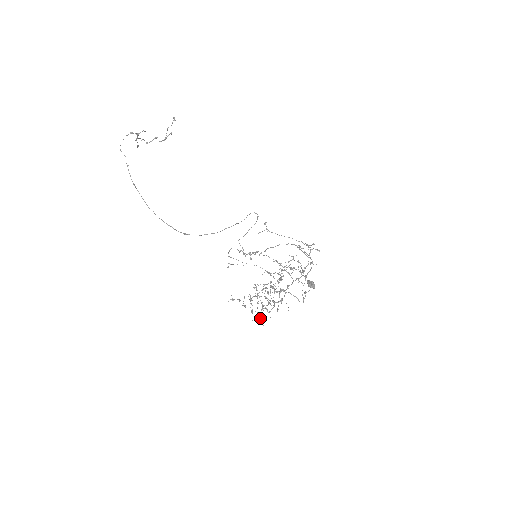
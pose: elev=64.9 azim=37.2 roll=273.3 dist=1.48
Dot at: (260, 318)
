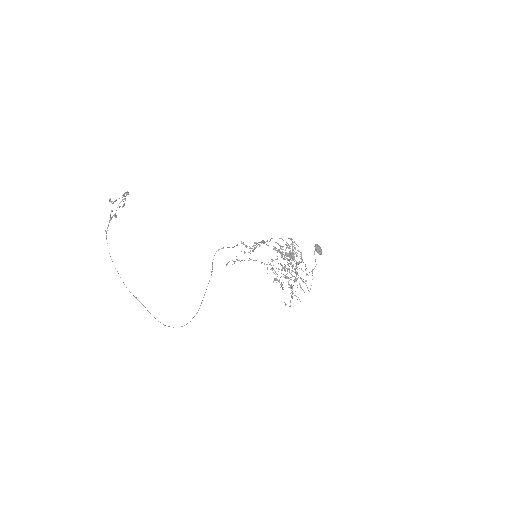
Dot at: occluded
